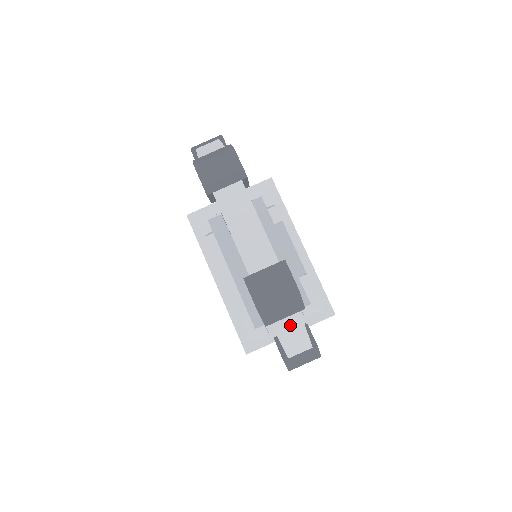
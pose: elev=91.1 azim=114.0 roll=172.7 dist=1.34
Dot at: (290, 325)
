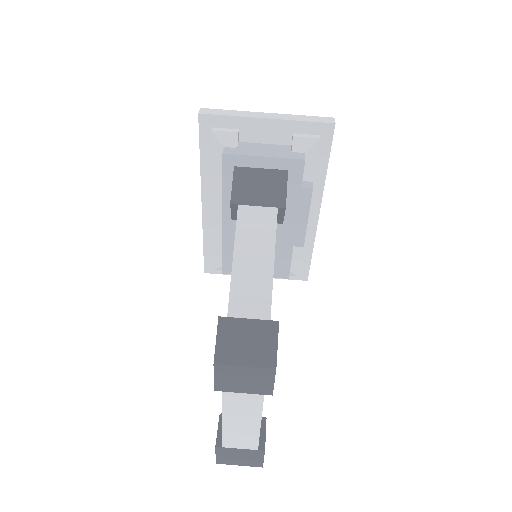
Dot at: occluded
